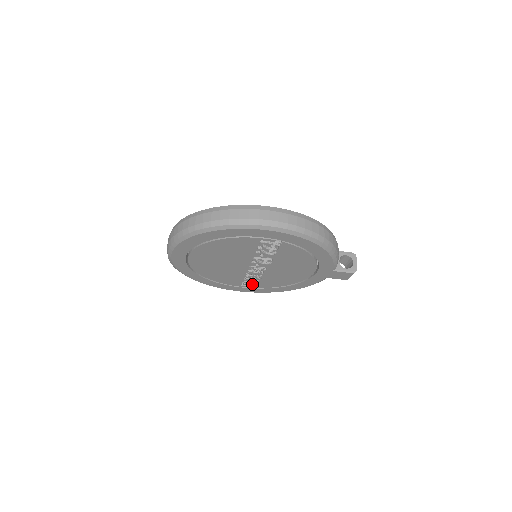
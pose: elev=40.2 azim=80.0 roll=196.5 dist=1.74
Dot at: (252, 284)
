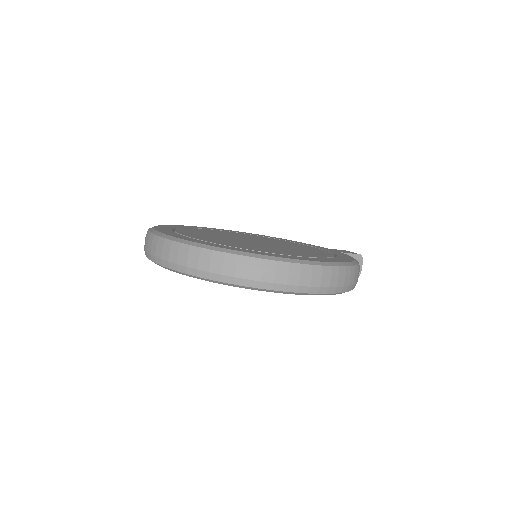
Dot at: occluded
